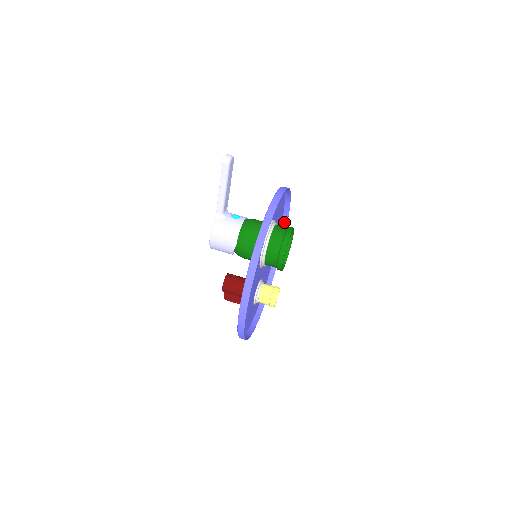
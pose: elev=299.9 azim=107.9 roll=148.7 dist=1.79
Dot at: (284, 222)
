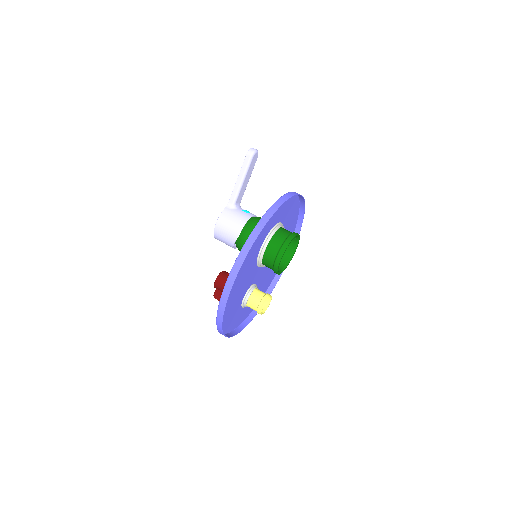
Dot at: occluded
